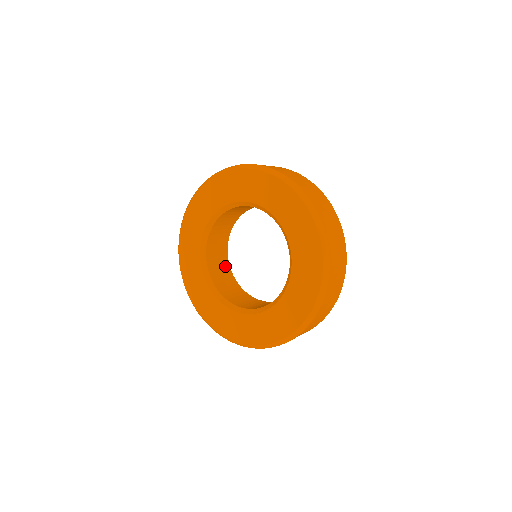
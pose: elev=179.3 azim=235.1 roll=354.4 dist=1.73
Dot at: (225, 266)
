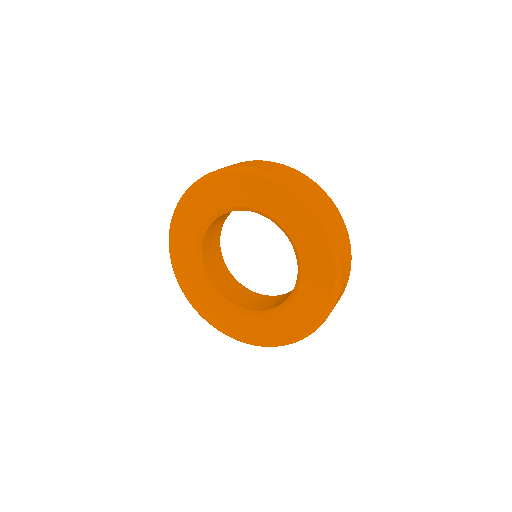
Dot at: (224, 271)
